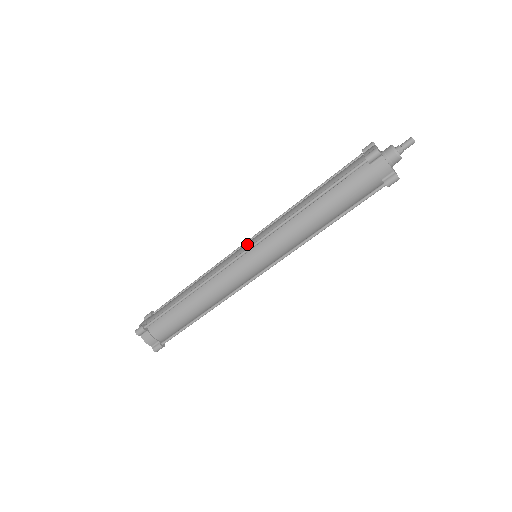
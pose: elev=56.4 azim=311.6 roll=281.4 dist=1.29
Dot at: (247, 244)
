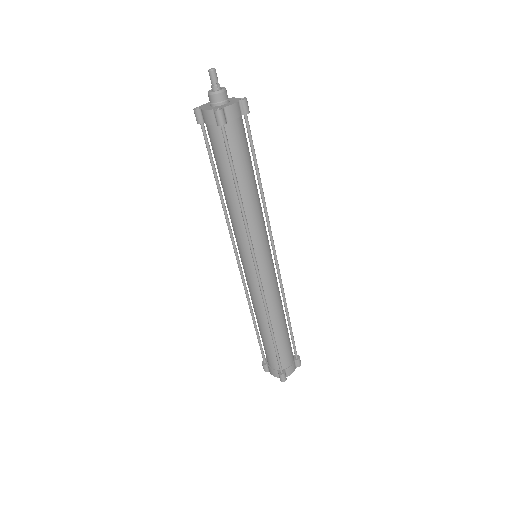
Dot at: (246, 263)
